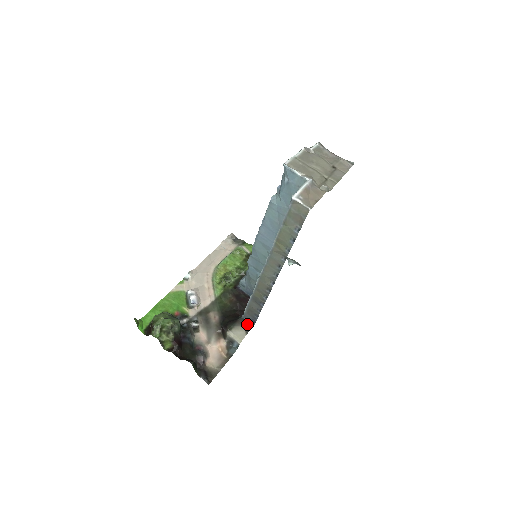
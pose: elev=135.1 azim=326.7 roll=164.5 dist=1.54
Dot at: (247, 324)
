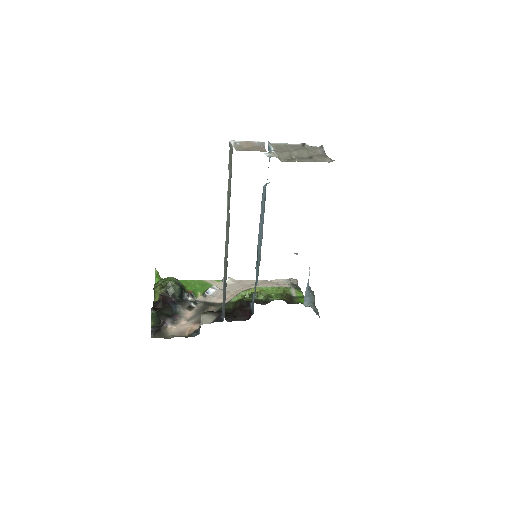
Dot at: (220, 317)
